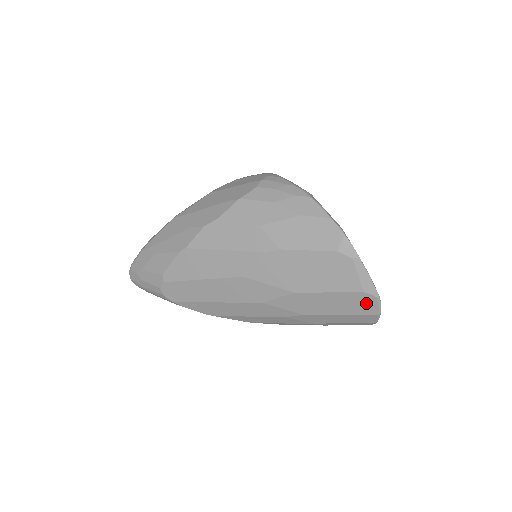
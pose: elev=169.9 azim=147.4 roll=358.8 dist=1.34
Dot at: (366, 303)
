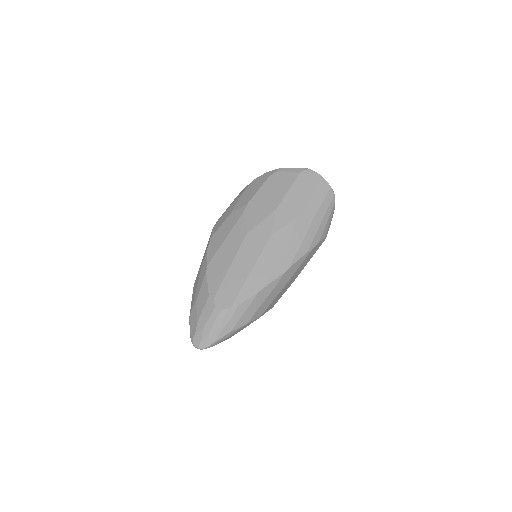
Dot at: (309, 177)
